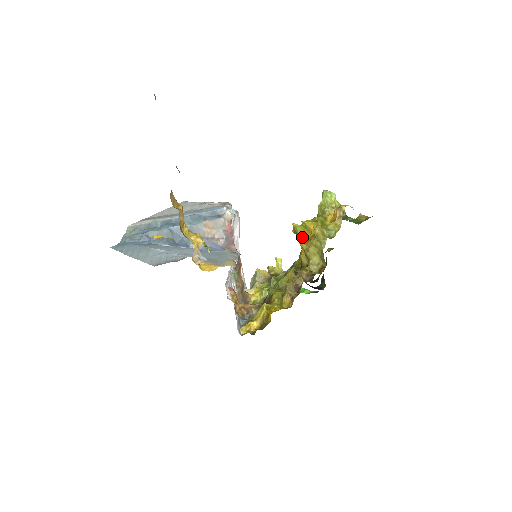
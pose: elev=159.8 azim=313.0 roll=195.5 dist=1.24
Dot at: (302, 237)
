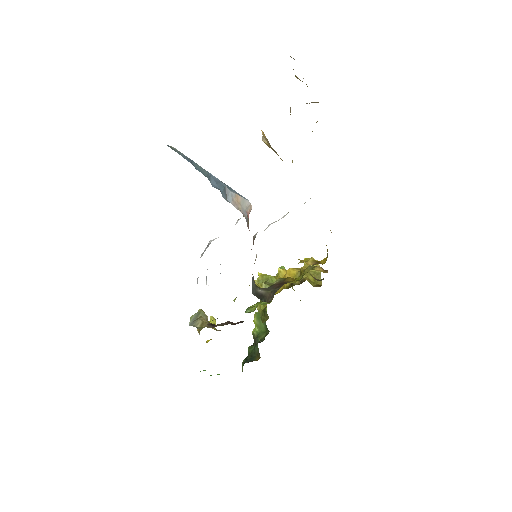
Dot at: (276, 279)
